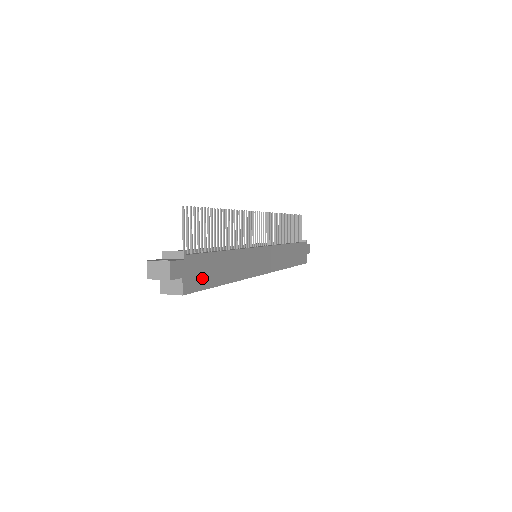
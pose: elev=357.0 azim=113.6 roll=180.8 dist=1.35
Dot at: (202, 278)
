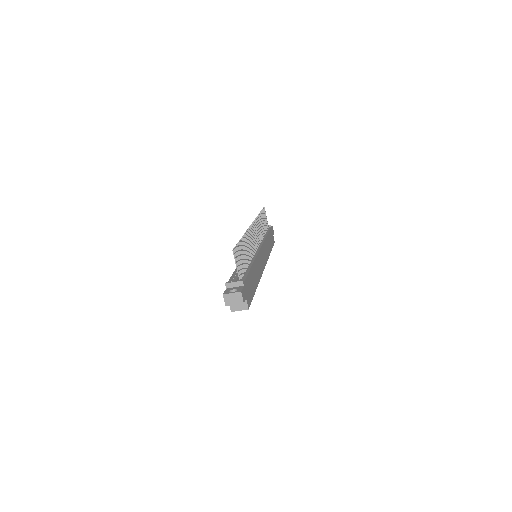
Dot at: (250, 292)
